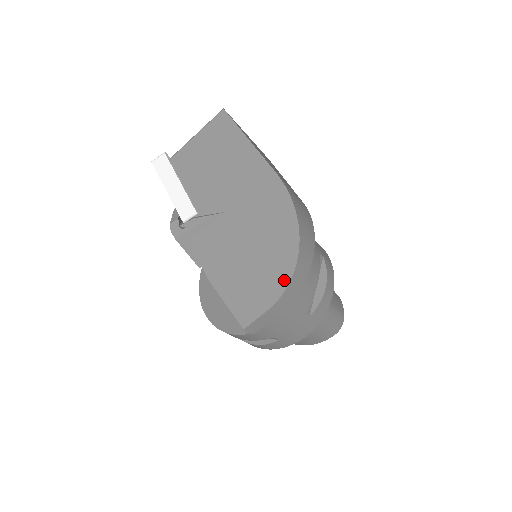
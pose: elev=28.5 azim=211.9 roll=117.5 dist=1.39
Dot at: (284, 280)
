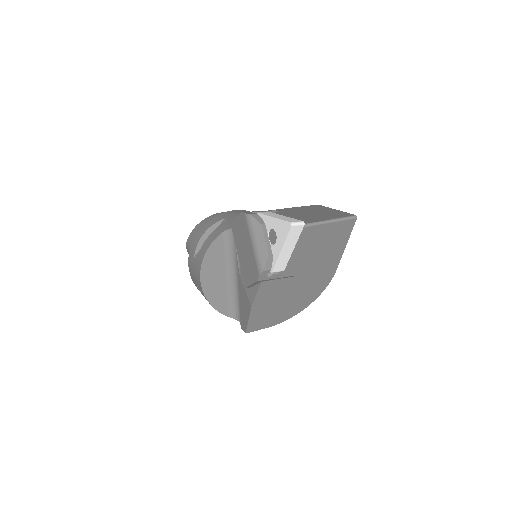
Dot at: (286, 318)
